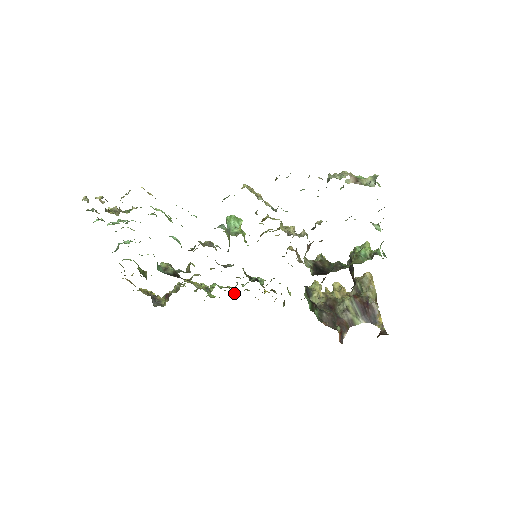
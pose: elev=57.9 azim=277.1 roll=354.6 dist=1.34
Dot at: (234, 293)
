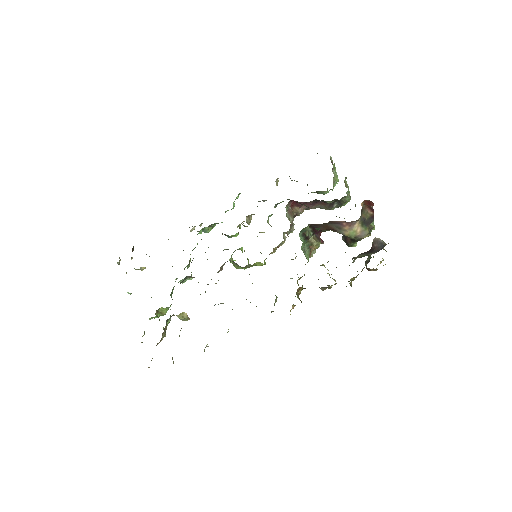
Dot at: occluded
